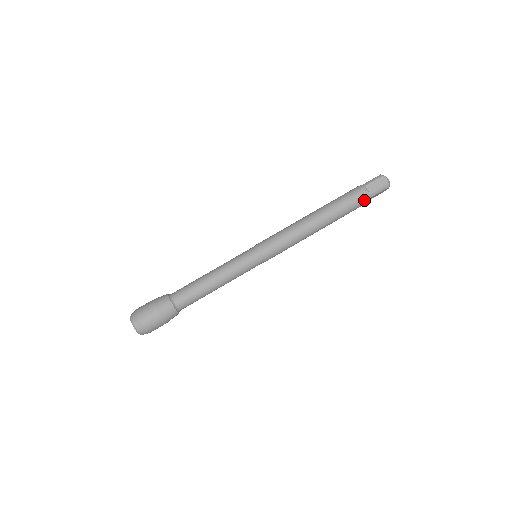
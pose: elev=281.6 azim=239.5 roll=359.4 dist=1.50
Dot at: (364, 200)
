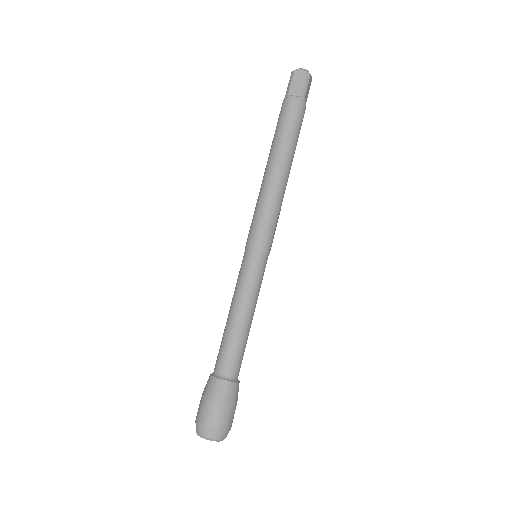
Dot at: (300, 107)
